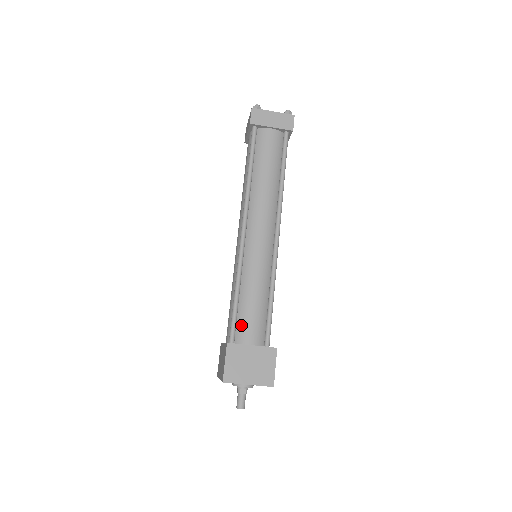
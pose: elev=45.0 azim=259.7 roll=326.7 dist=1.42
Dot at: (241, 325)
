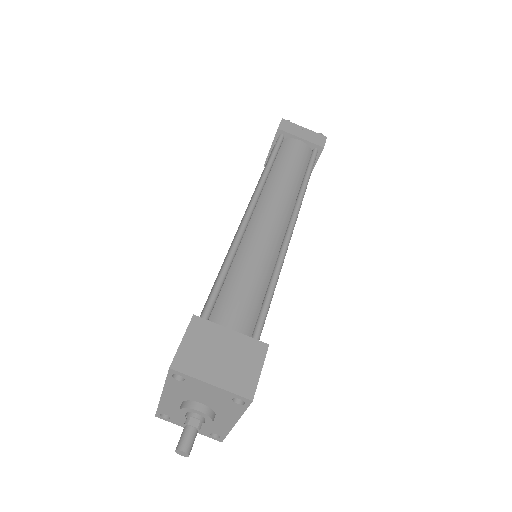
Dot at: (218, 315)
